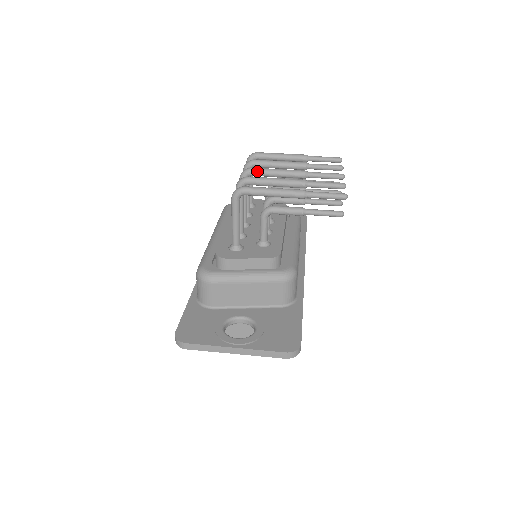
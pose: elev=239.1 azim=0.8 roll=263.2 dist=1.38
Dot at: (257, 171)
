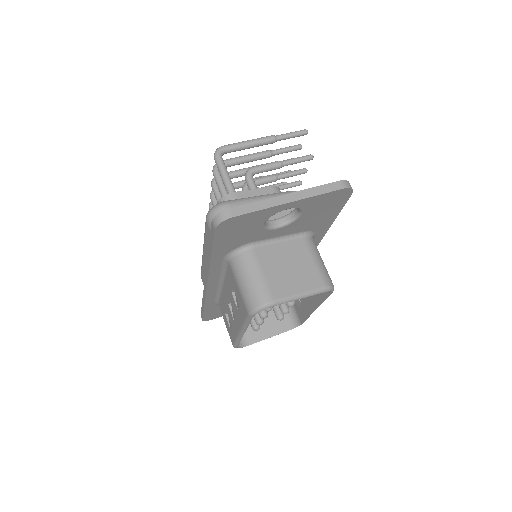
Dot at: occluded
